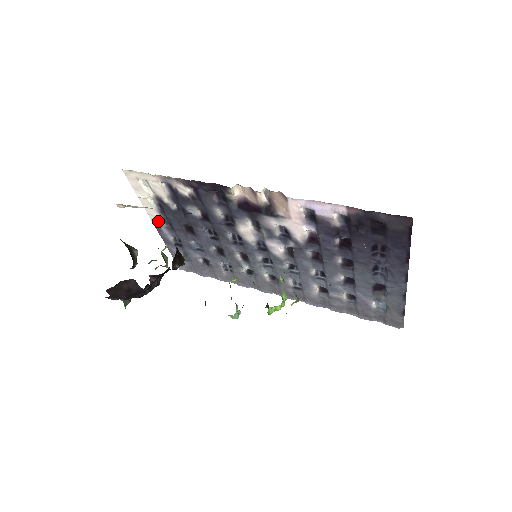
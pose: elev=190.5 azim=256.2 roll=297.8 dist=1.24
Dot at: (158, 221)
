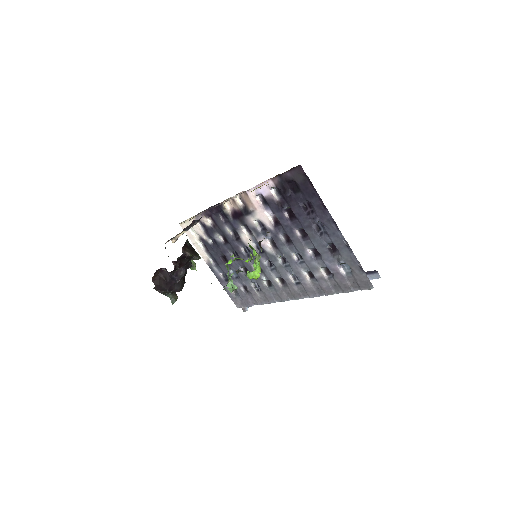
Dot at: (209, 261)
